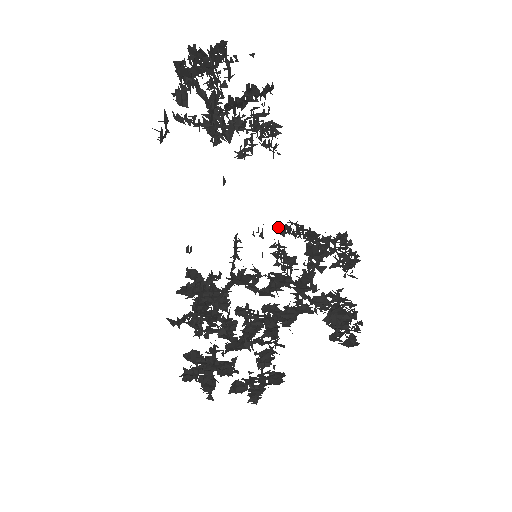
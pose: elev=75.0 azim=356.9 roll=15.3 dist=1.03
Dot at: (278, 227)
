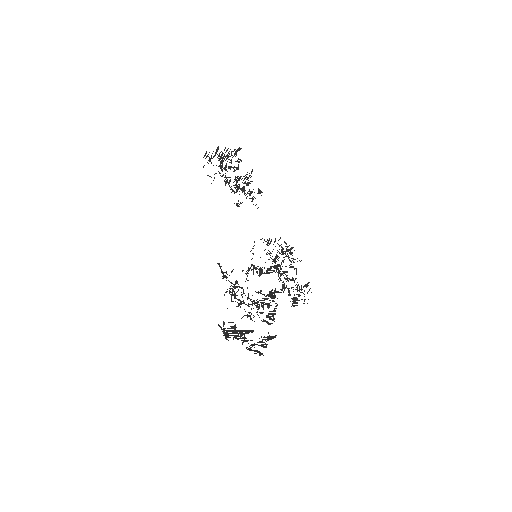
Dot at: occluded
